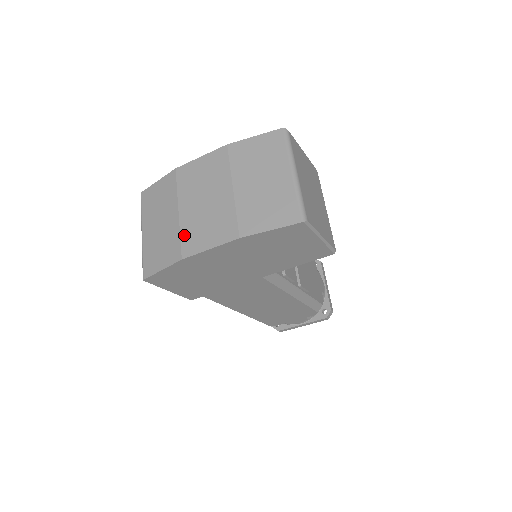
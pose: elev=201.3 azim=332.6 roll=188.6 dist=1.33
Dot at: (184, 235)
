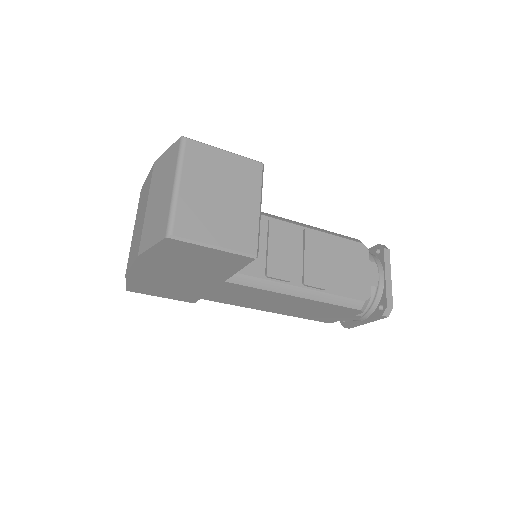
Dot at: (130, 252)
